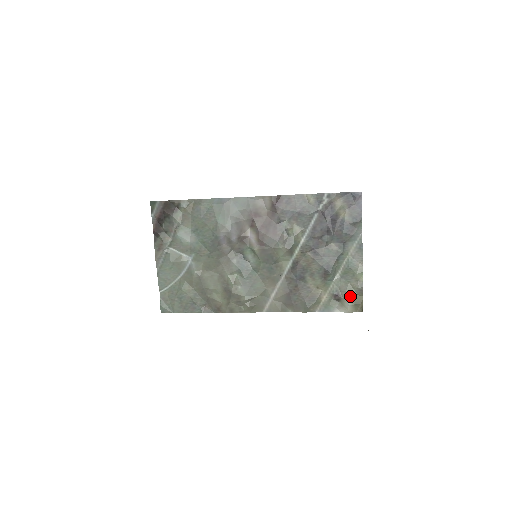
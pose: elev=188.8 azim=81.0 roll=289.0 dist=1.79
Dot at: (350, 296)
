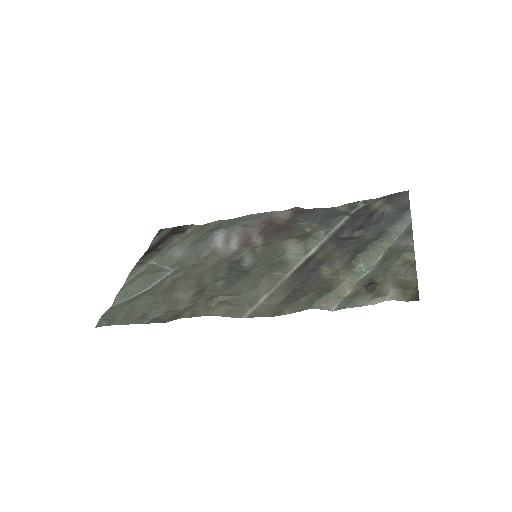
Dot at: (393, 280)
